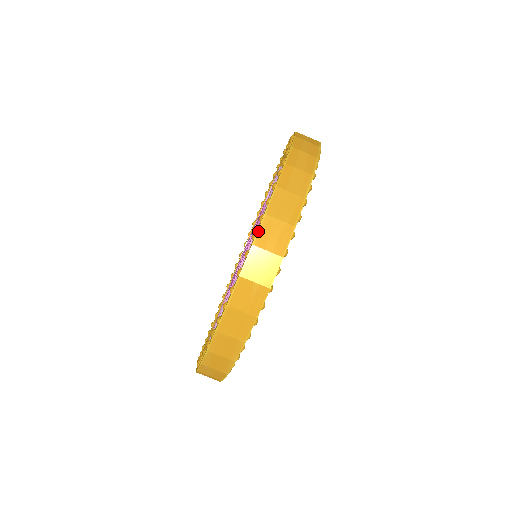
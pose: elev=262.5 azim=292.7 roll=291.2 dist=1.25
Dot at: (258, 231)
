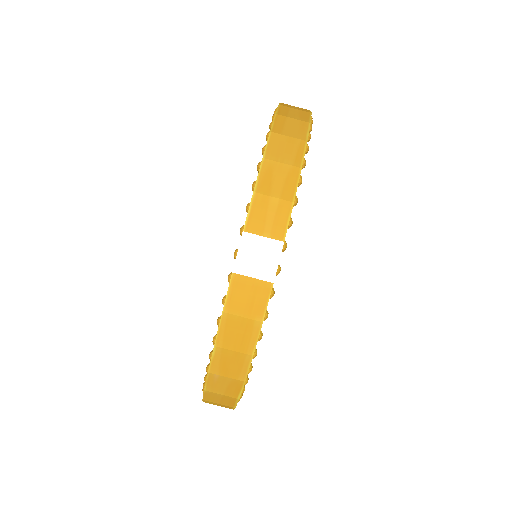
Dot at: (258, 177)
